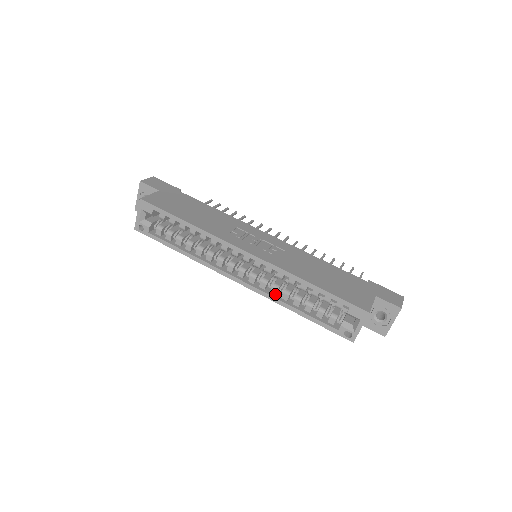
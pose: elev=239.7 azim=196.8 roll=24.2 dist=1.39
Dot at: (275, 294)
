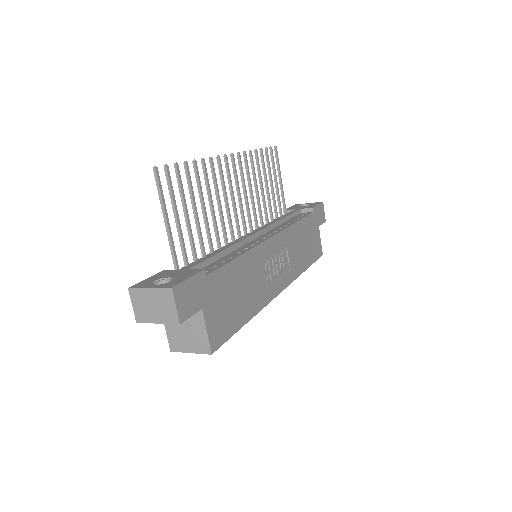
Dot at: occluded
